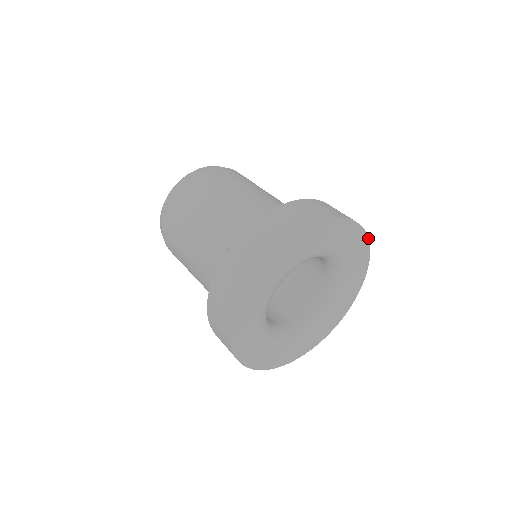
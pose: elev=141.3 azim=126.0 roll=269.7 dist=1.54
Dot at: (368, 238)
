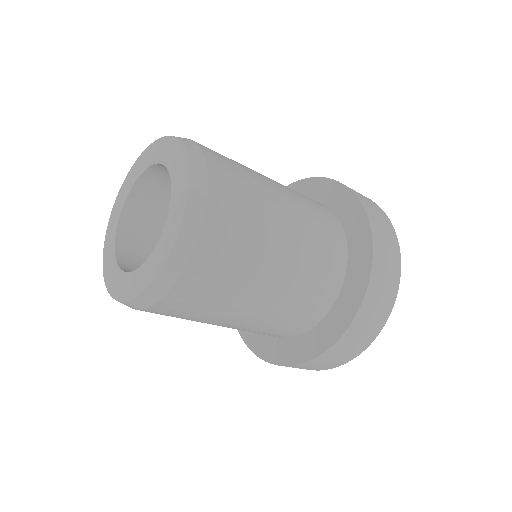
Dot at: occluded
